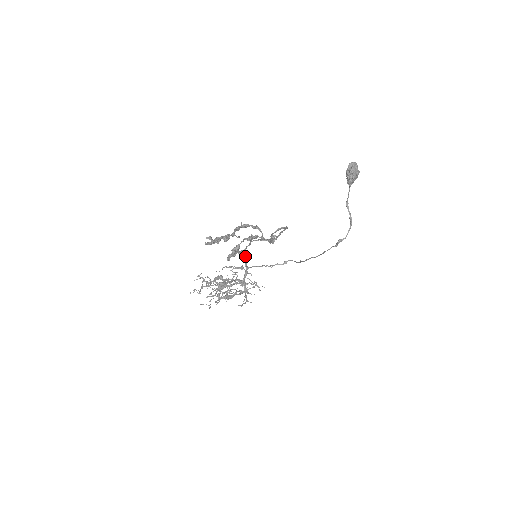
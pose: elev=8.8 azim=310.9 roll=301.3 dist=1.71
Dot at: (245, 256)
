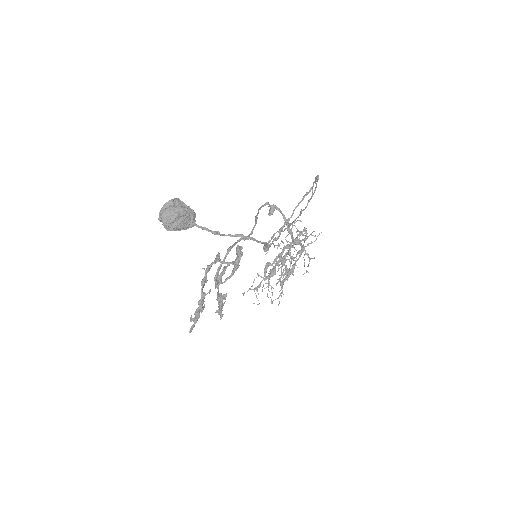
Dot at: (278, 210)
